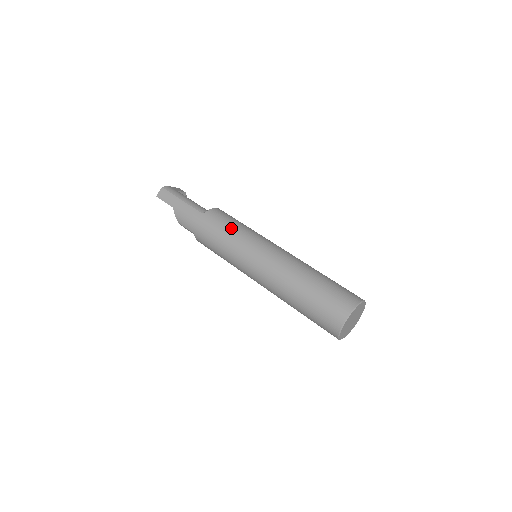
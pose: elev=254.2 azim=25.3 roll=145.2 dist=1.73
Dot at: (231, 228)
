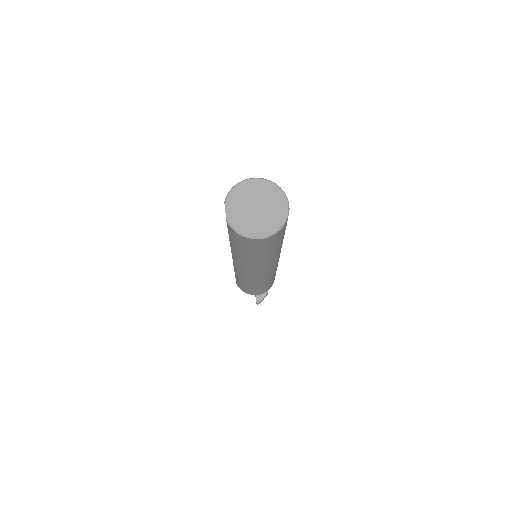
Dot at: occluded
